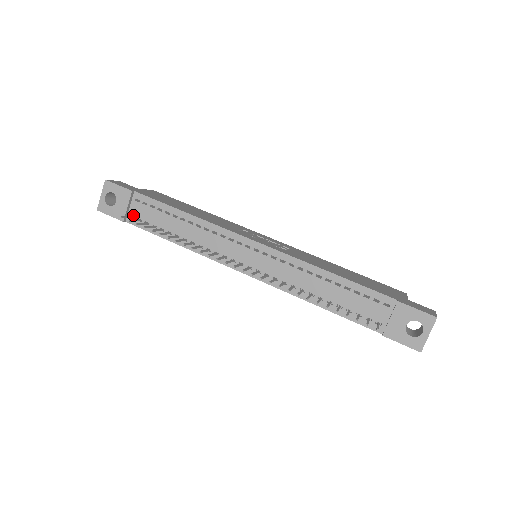
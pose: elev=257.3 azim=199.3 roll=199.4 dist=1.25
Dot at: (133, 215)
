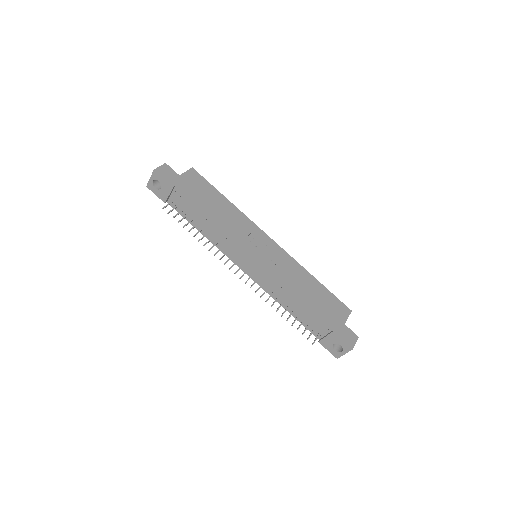
Dot at: (172, 201)
